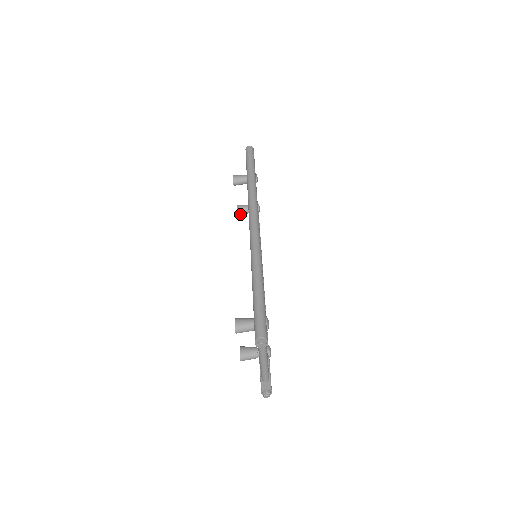
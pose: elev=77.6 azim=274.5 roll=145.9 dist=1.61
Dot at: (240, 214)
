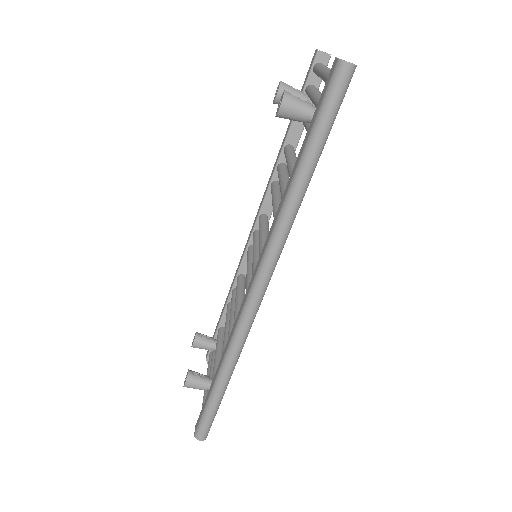
Dot at: occluded
